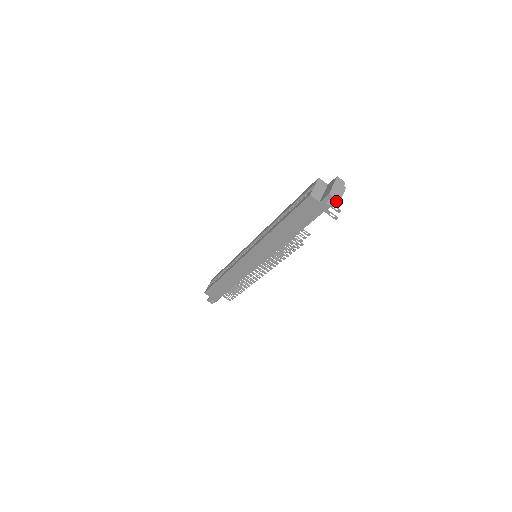
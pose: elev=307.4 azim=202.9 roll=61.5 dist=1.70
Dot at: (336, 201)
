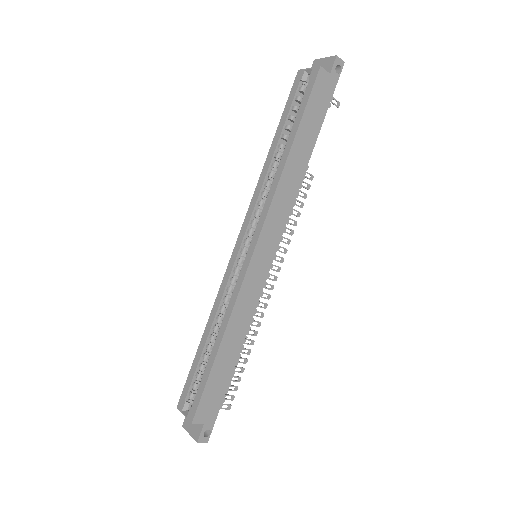
Dot at: (343, 64)
